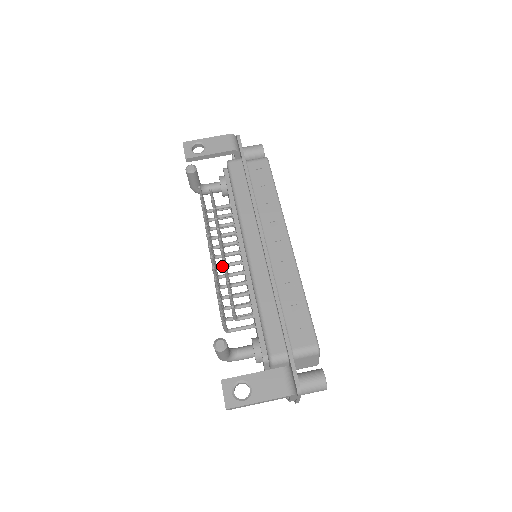
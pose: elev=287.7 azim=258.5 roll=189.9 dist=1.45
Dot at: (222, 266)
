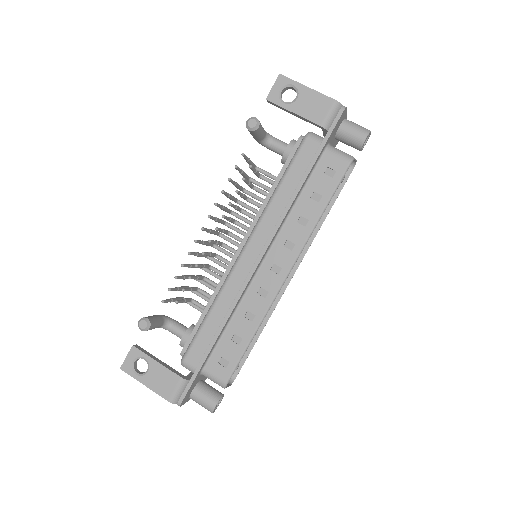
Dot at: (224, 238)
